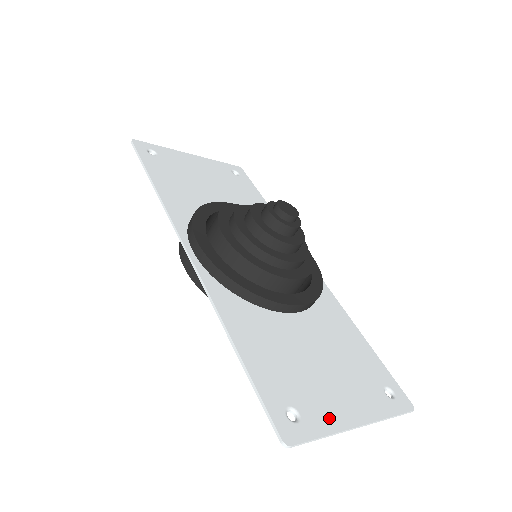
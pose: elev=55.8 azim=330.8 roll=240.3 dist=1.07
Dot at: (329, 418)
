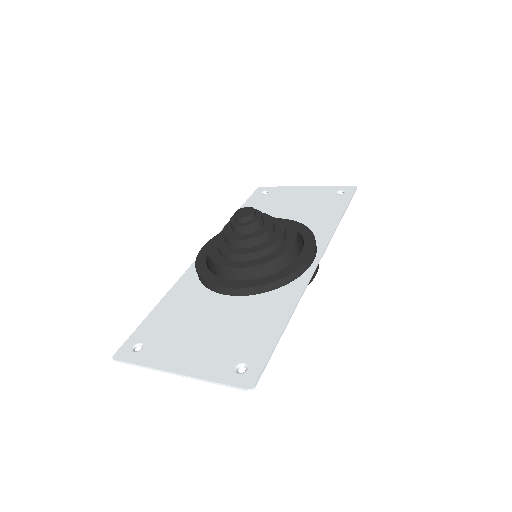
Dot at: (158, 359)
